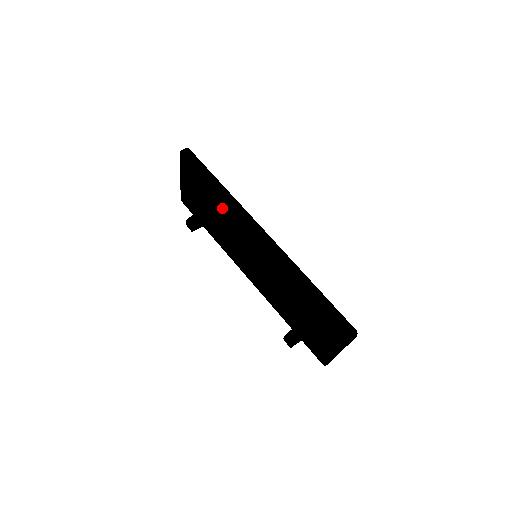
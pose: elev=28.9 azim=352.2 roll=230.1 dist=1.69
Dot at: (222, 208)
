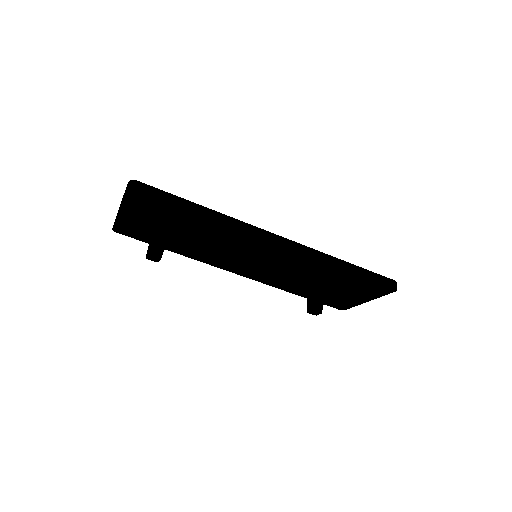
Dot at: (202, 227)
